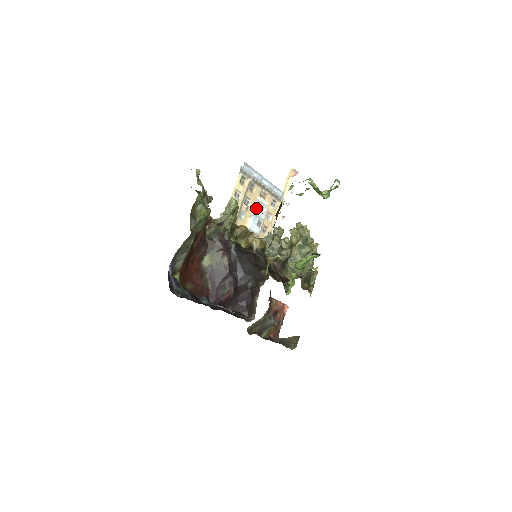
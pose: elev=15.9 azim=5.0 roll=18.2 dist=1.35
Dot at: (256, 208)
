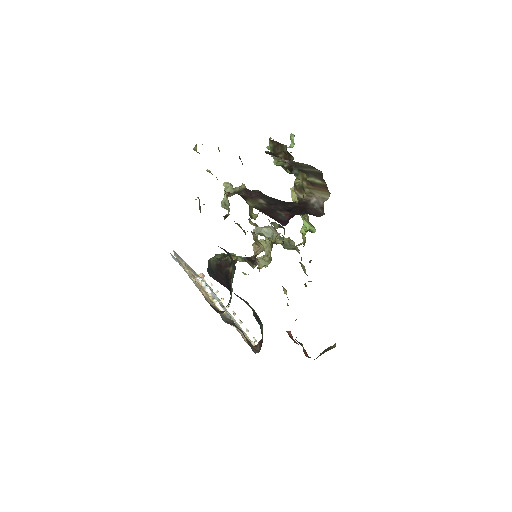
Dot at: (203, 283)
